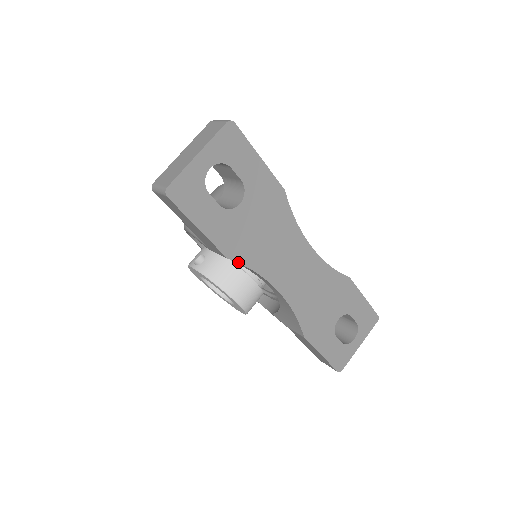
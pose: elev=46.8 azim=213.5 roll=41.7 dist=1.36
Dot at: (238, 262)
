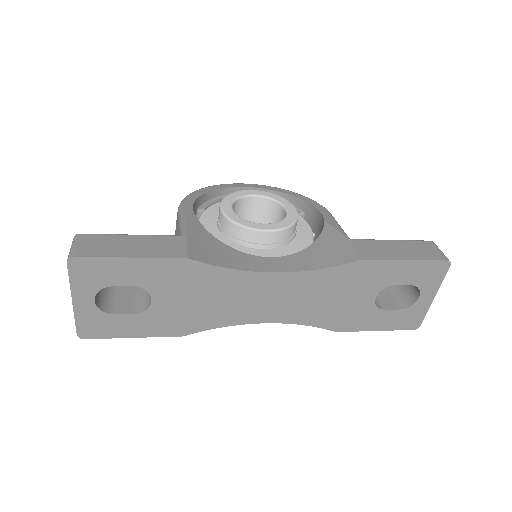
Dot at: (197, 332)
